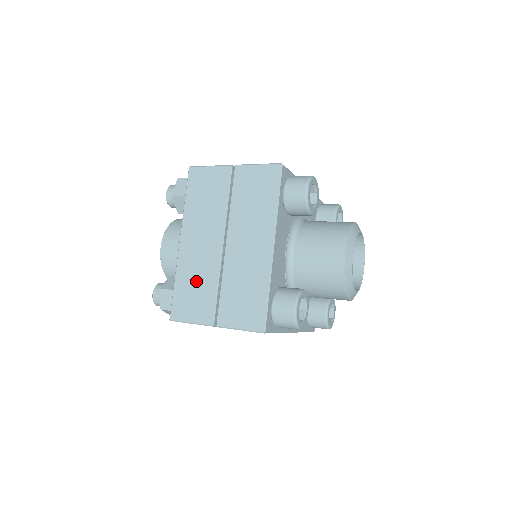
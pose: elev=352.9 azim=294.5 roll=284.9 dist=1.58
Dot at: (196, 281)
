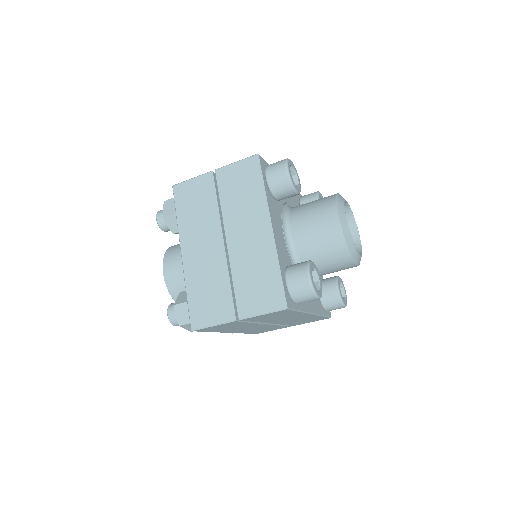
Dot at: occluded
